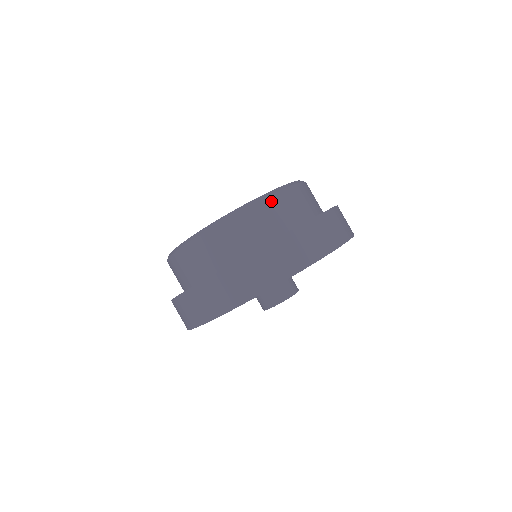
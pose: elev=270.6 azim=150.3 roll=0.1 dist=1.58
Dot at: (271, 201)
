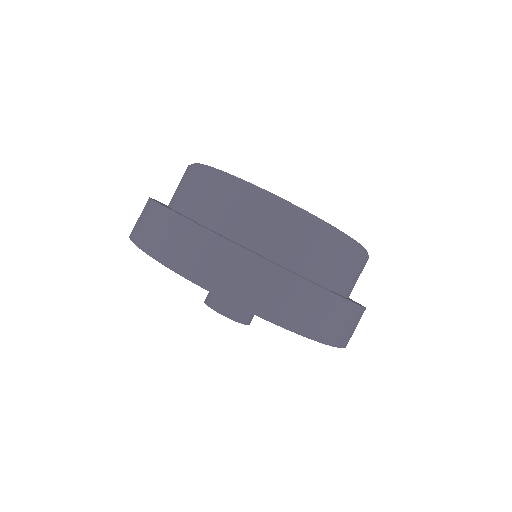
Dot at: (343, 246)
